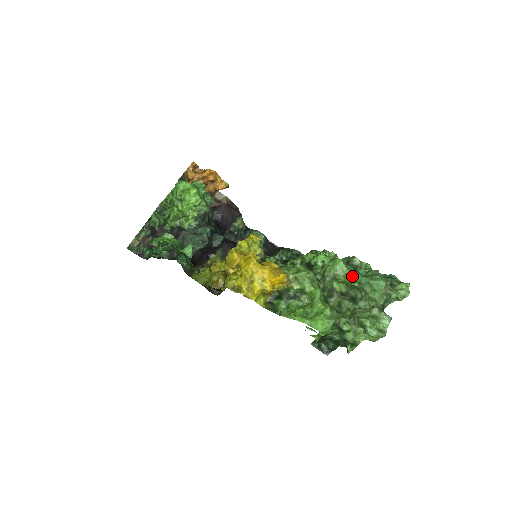
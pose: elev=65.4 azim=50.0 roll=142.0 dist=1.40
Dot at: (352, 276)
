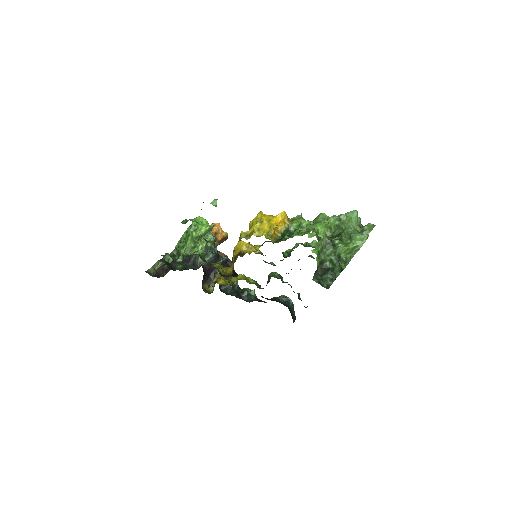
Dot at: (333, 216)
